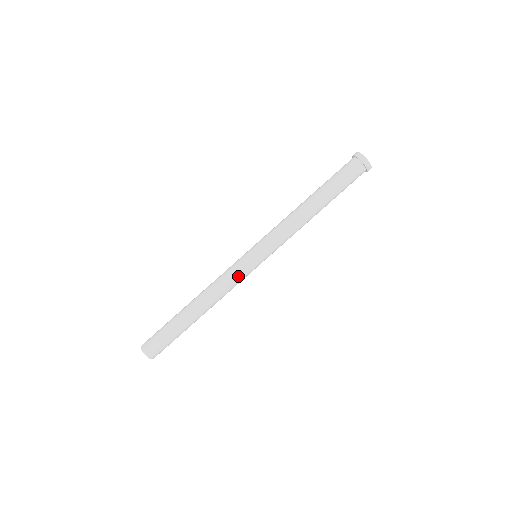
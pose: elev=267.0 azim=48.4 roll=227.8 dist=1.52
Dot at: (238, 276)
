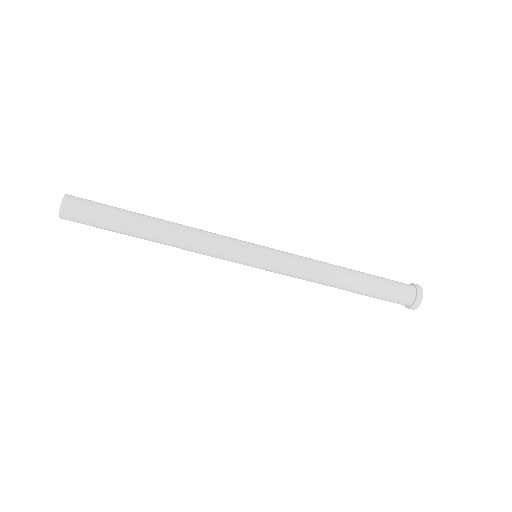
Dot at: (222, 258)
